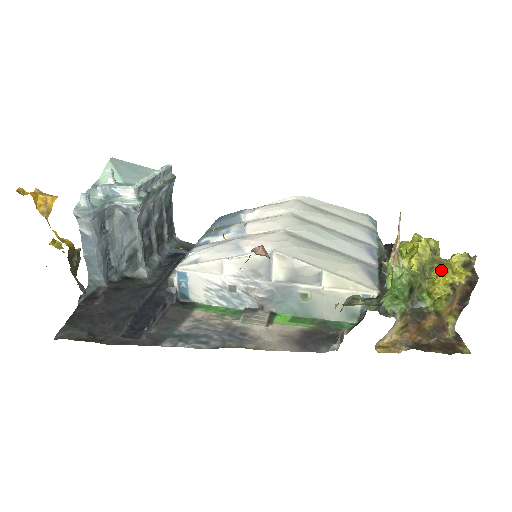
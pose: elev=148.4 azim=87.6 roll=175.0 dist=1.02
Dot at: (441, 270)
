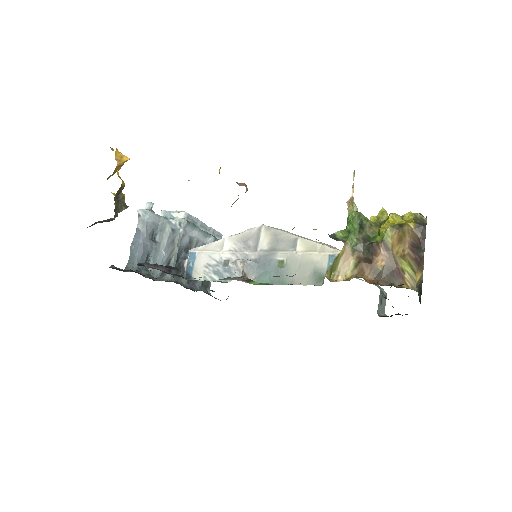
Dot at: (390, 214)
